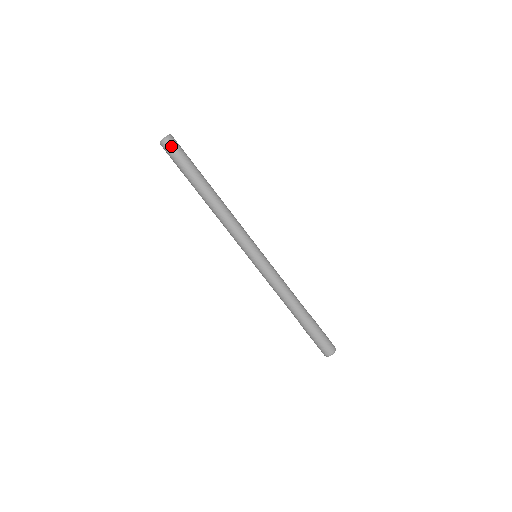
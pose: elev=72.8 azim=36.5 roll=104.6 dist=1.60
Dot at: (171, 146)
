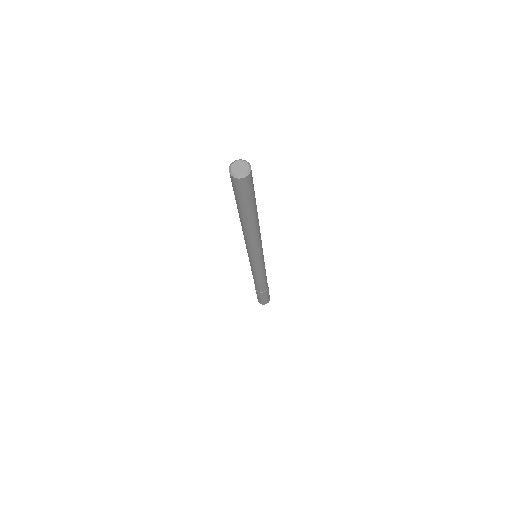
Dot at: (234, 183)
